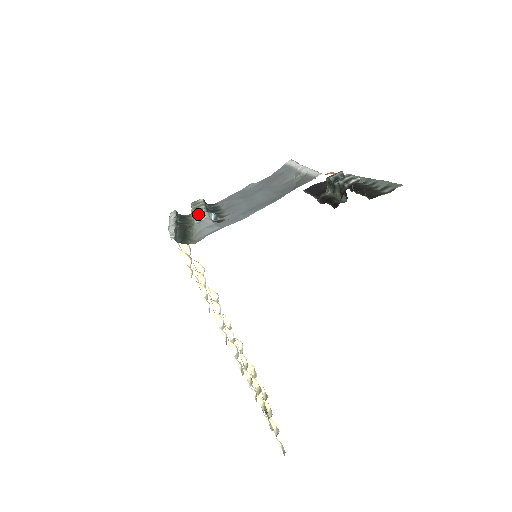
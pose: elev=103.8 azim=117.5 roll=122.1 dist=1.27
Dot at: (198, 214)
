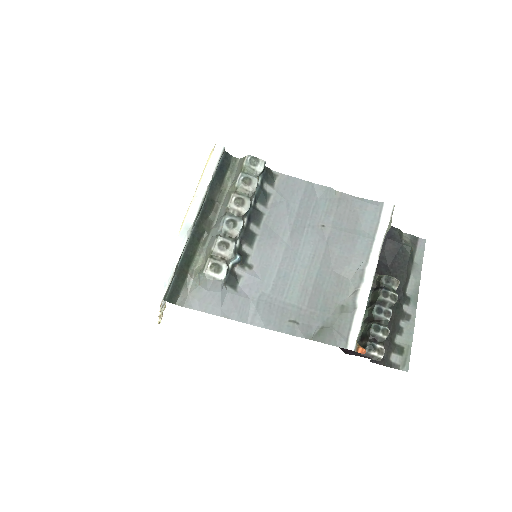
Dot at: (223, 246)
